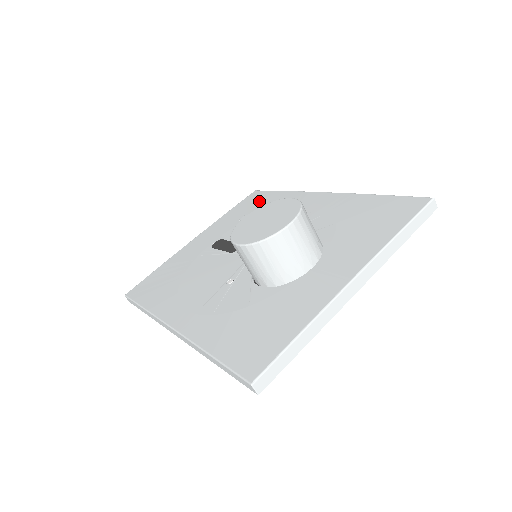
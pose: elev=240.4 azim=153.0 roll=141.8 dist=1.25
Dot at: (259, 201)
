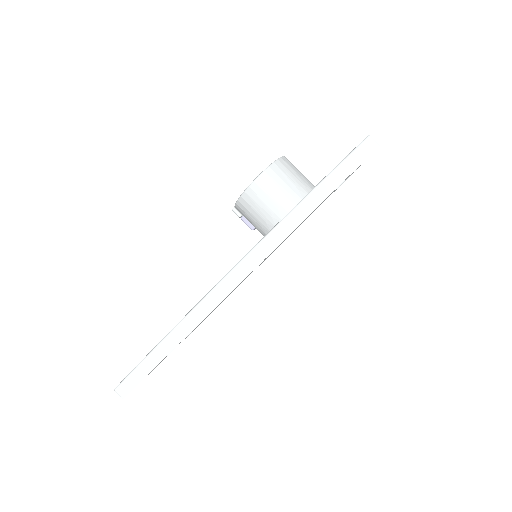
Dot at: occluded
